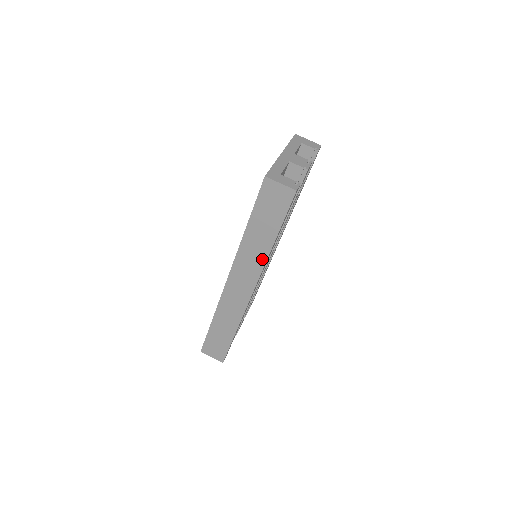
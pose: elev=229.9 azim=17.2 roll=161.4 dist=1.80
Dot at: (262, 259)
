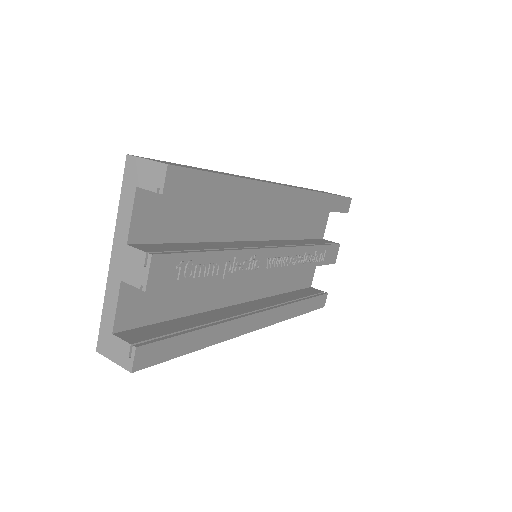
Dot at: occluded
